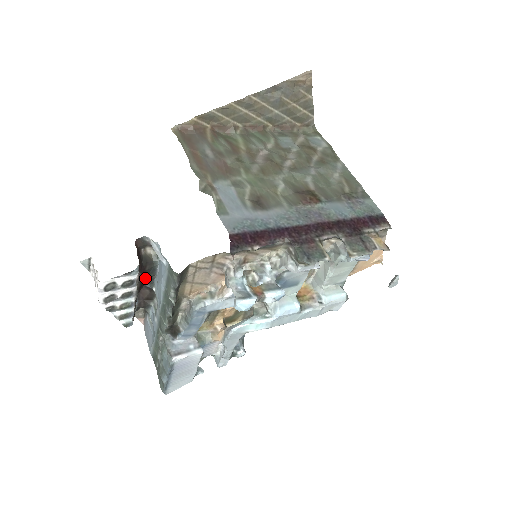
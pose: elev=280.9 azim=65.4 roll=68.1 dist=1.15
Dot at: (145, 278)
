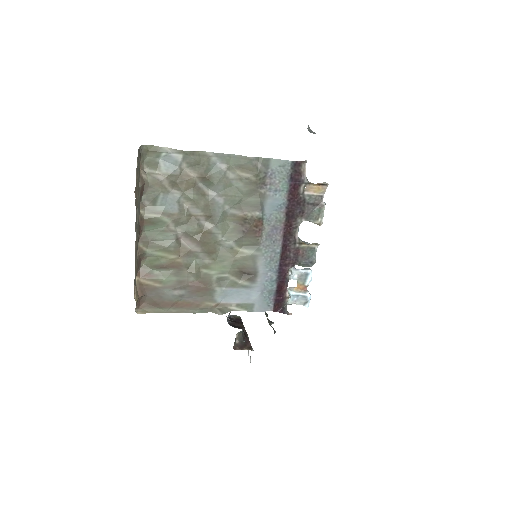
Dot at: (243, 332)
